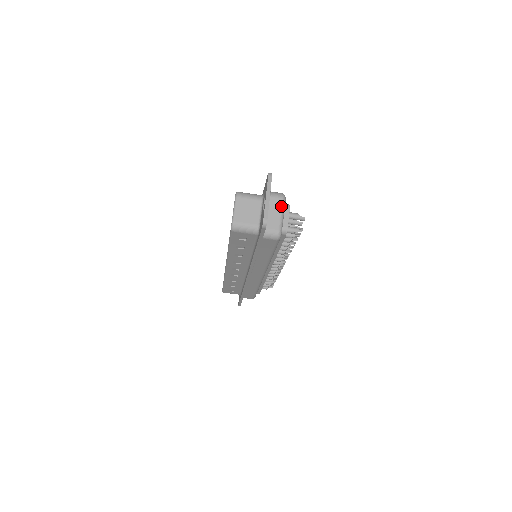
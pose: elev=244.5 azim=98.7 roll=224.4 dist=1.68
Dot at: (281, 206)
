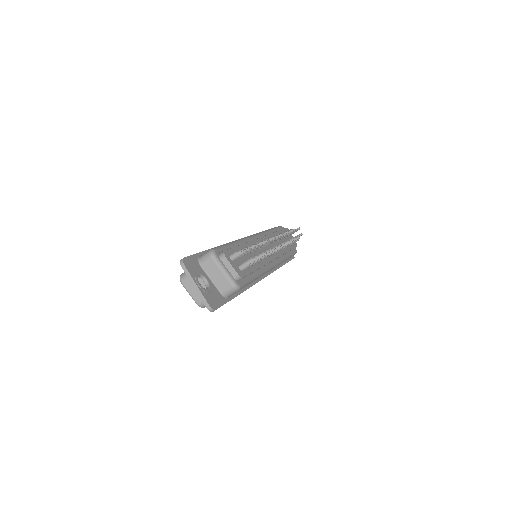
Dot at: (217, 266)
